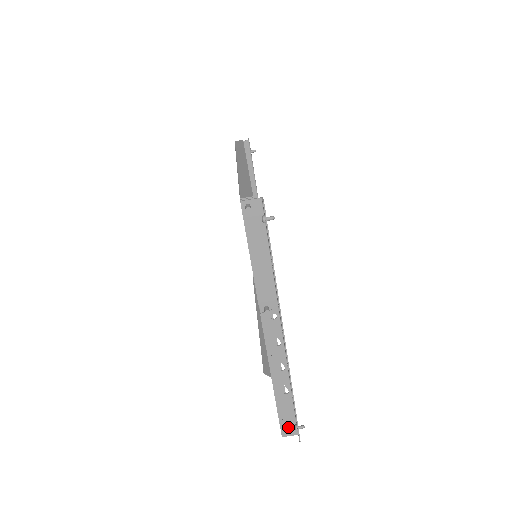
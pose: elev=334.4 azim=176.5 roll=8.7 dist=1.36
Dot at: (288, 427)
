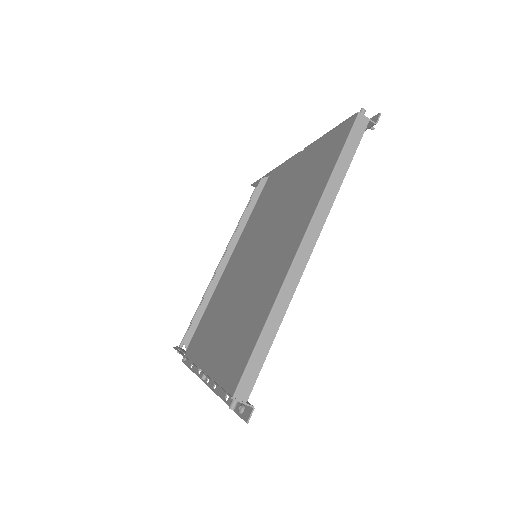
Dot at: occluded
